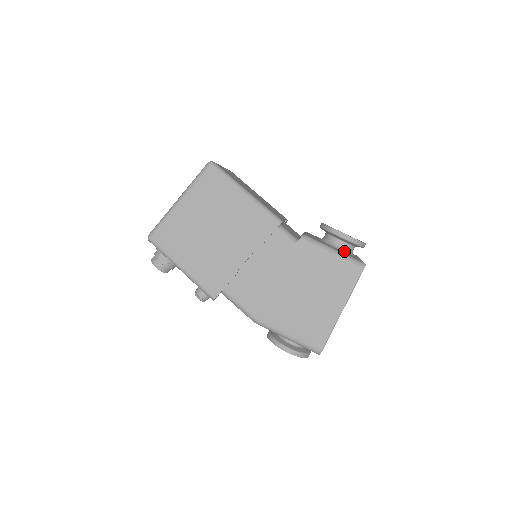
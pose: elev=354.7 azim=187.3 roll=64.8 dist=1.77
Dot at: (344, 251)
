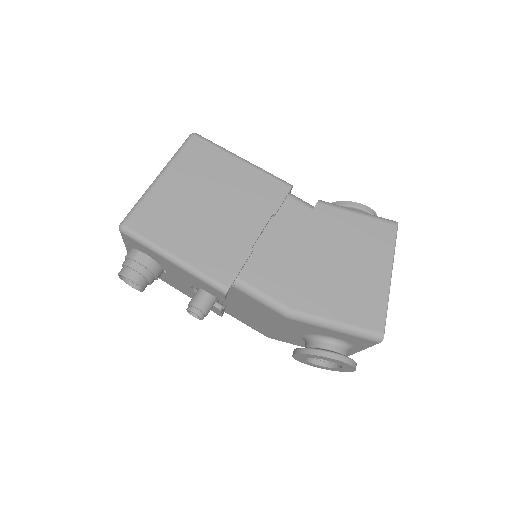
Dot at: occluded
